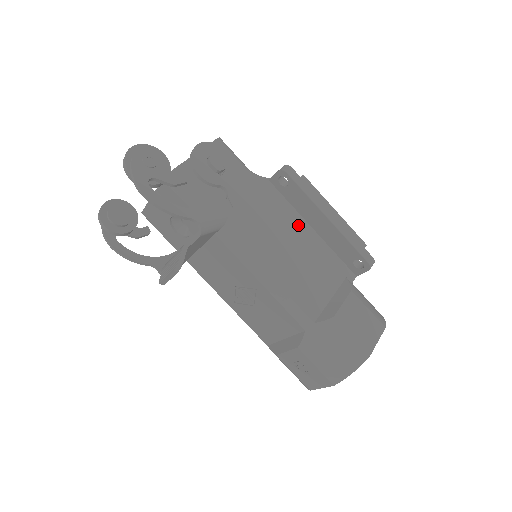
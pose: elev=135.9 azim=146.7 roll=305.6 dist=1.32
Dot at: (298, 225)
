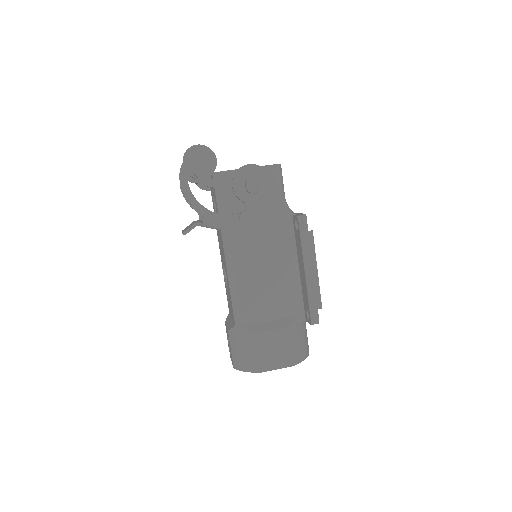
Dot at: (289, 260)
